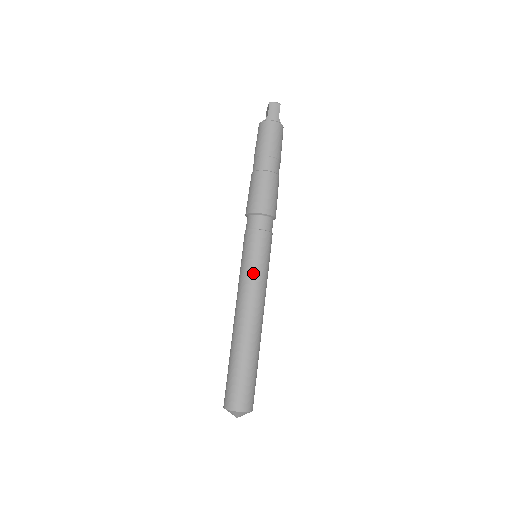
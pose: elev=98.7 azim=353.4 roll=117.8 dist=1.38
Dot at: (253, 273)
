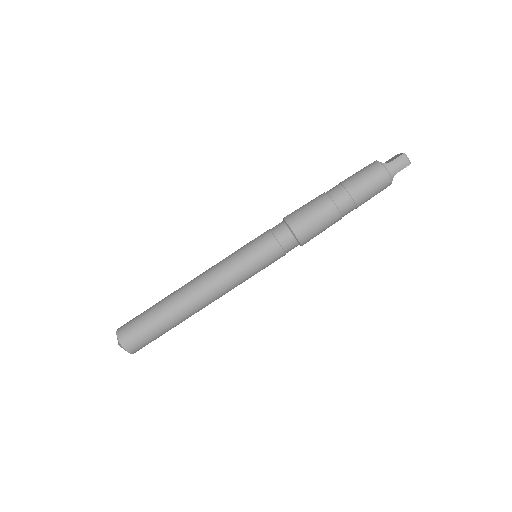
Dot at: (237, 267)
